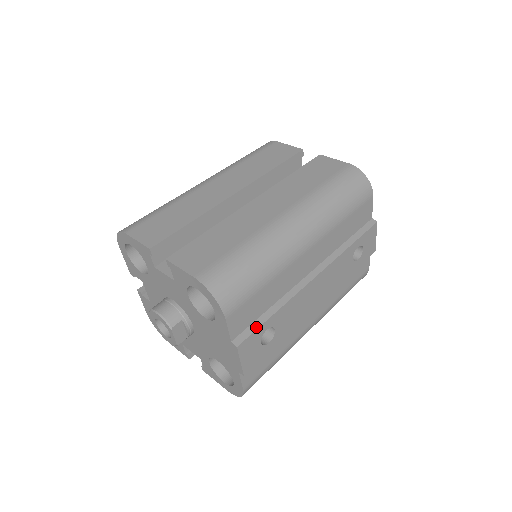
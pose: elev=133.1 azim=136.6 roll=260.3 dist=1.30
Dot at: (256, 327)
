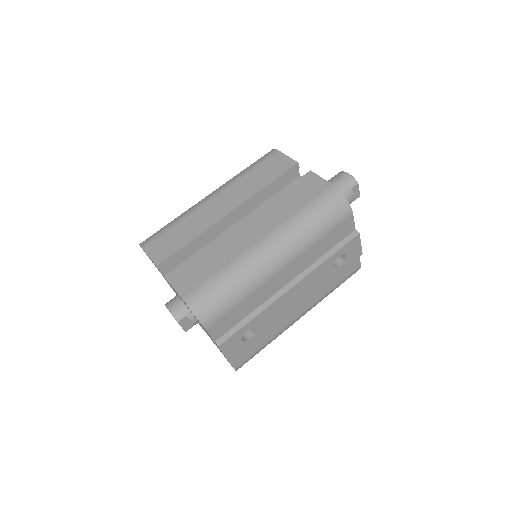
Dot at: (235, 331)
